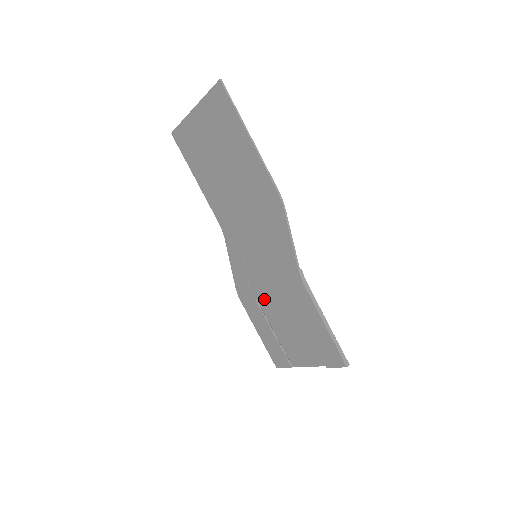
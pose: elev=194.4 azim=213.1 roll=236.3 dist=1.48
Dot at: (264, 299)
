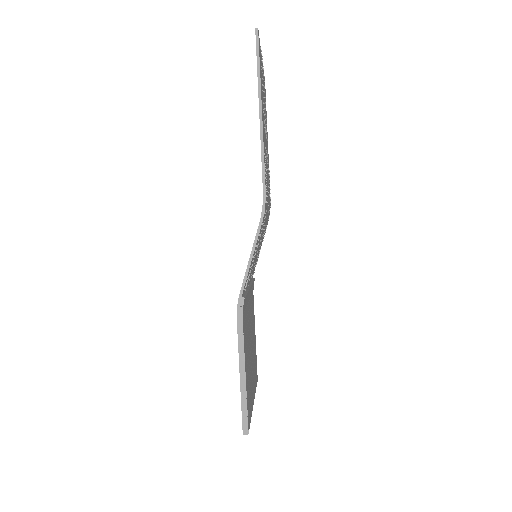
Dot at: occluded
